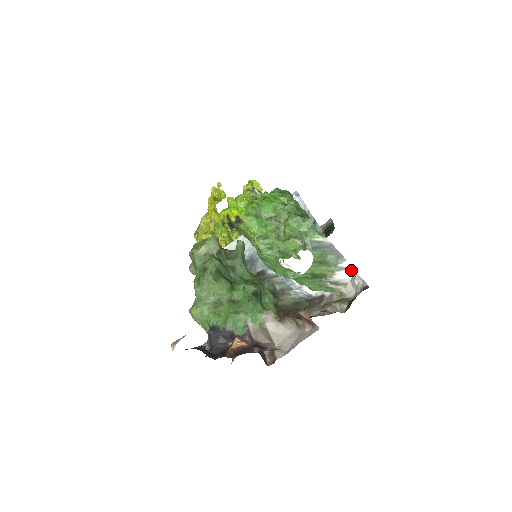
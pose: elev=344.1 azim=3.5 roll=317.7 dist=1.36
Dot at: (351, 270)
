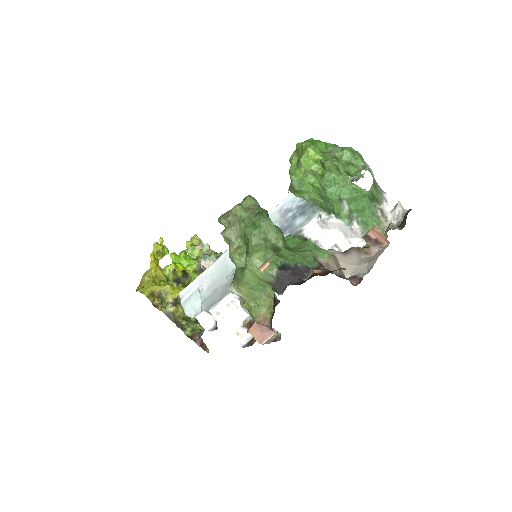
Dot at: (389, 203)
